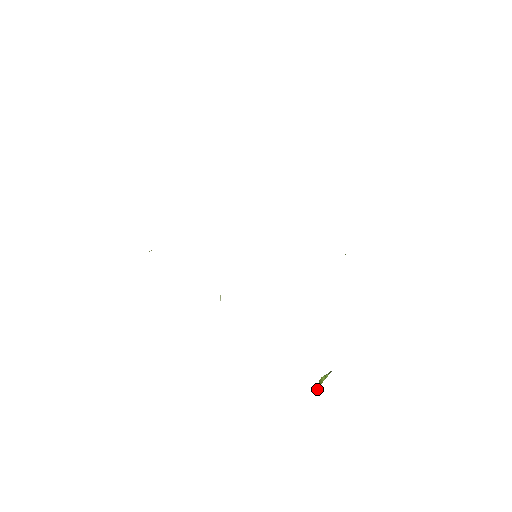
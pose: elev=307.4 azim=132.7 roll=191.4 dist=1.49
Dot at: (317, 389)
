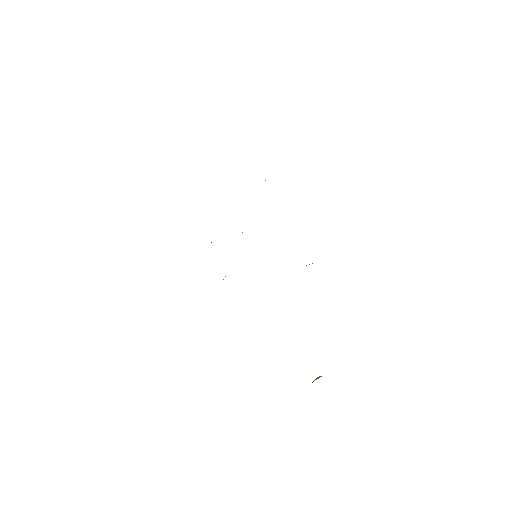
Dot at: occluded
